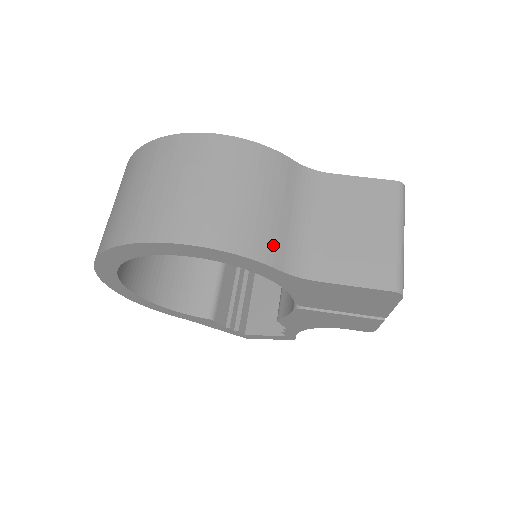
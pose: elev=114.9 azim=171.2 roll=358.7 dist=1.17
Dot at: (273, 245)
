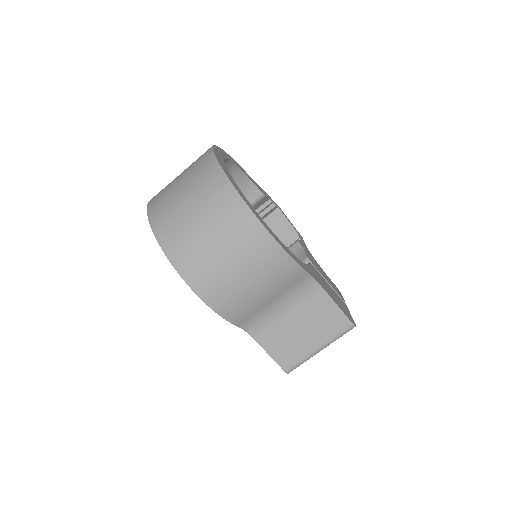
Dot at: (245, 315)
